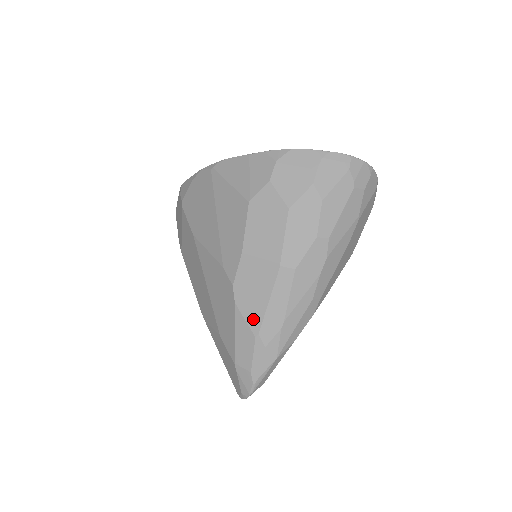
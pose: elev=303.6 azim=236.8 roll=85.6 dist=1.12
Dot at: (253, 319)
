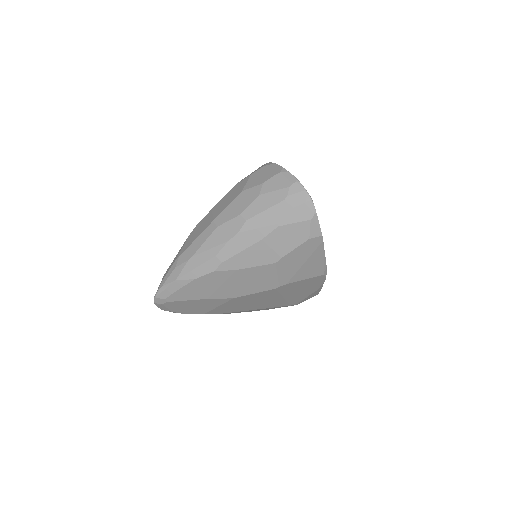
Dot at: (184, 248)
